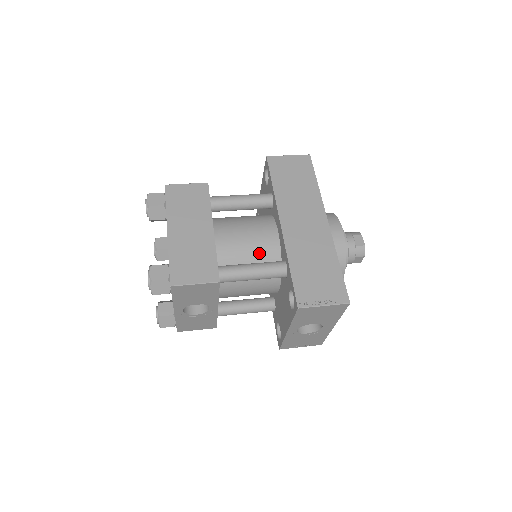
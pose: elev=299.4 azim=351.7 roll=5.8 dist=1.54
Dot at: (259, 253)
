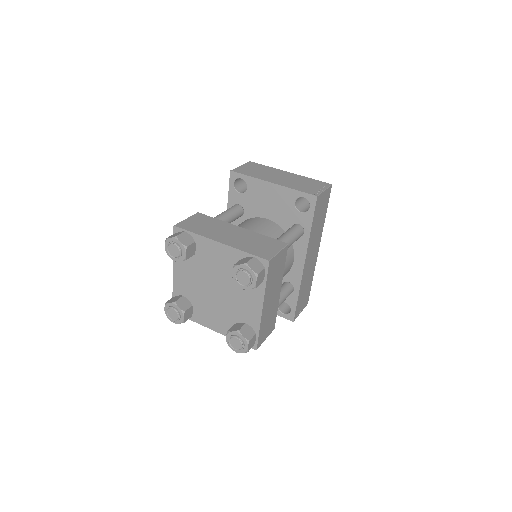
Dot at: occluded
